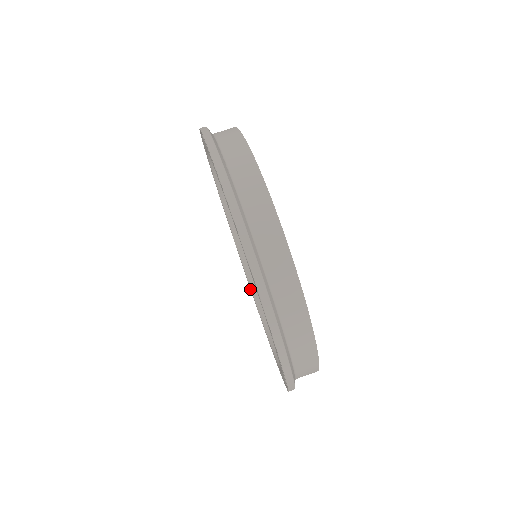
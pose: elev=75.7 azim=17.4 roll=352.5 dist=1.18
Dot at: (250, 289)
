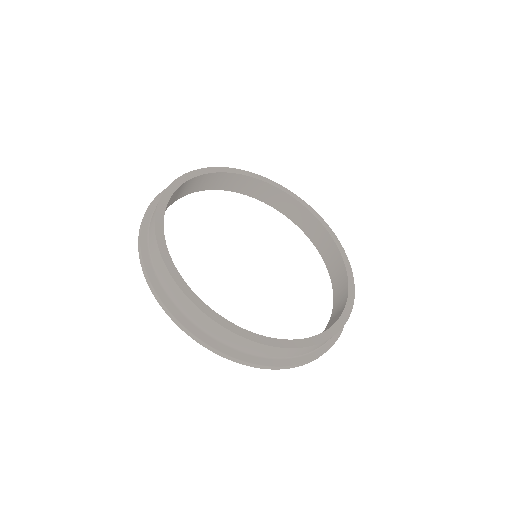
Dot at: occluded
